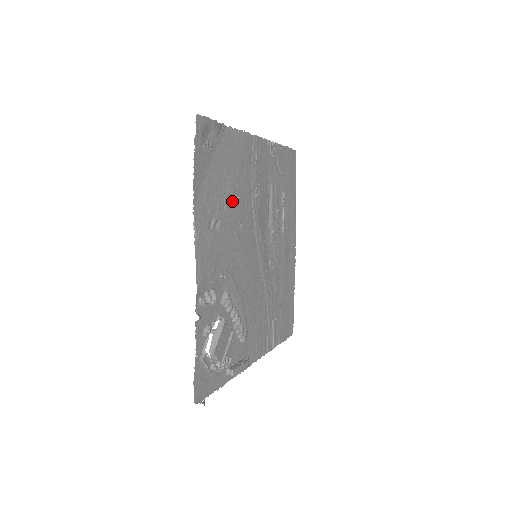
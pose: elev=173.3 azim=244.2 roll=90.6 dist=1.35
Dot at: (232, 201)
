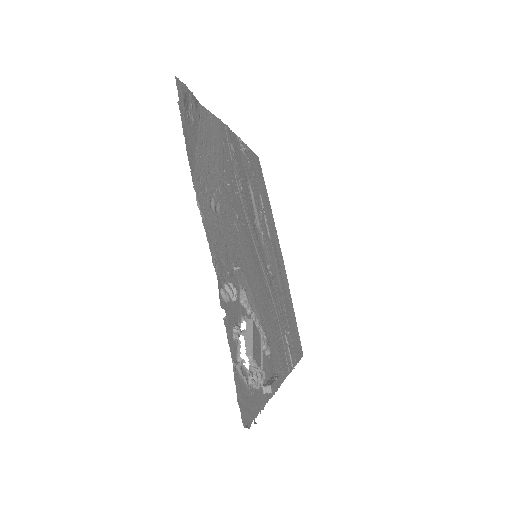
Dot at: (224, 186)
